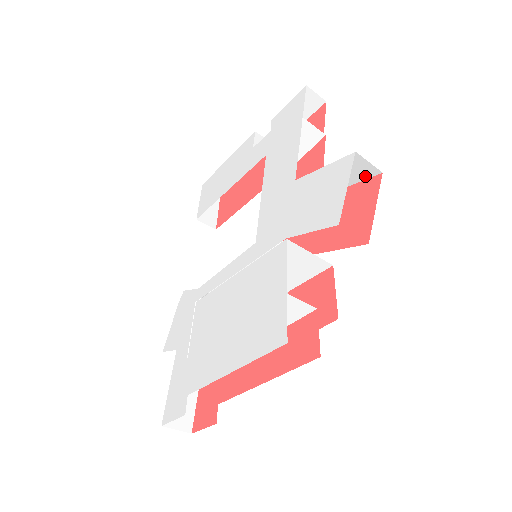
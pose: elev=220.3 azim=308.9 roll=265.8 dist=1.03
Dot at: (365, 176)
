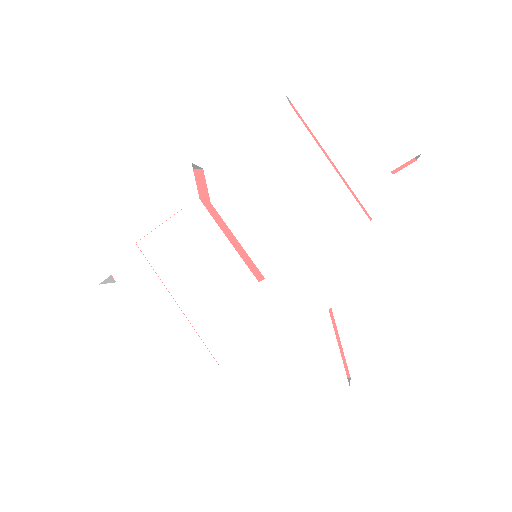
Dot at: occluded
